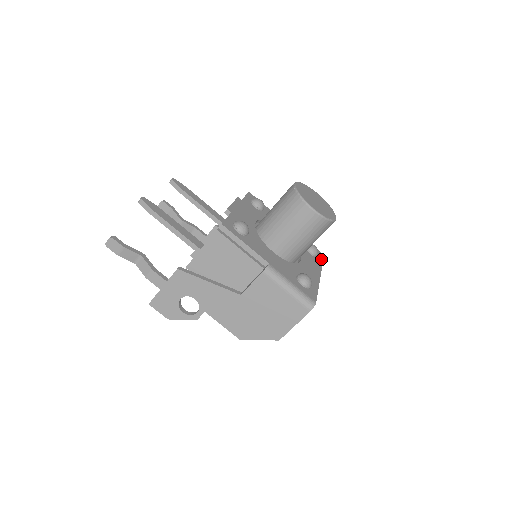
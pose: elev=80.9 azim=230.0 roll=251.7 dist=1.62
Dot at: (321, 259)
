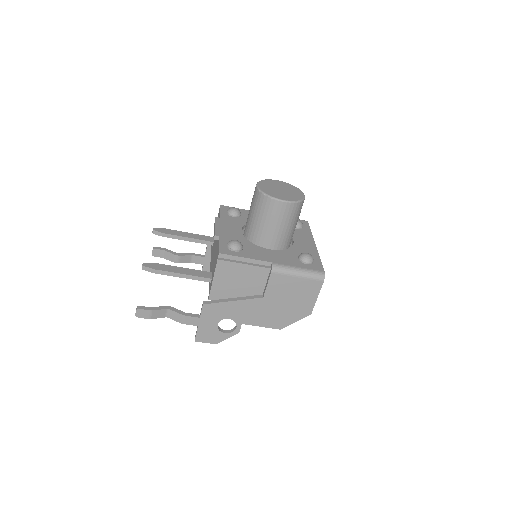
Dot at: (308, 227)
